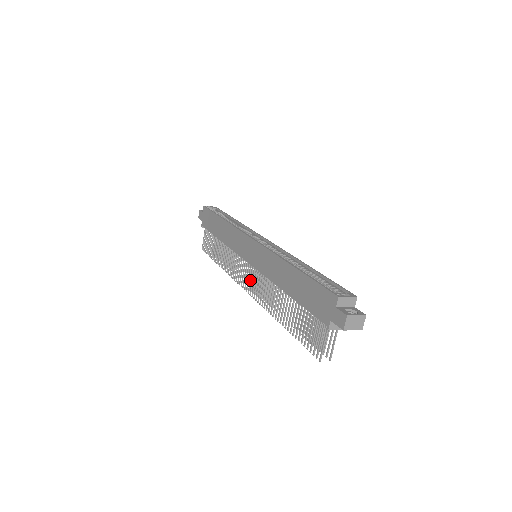
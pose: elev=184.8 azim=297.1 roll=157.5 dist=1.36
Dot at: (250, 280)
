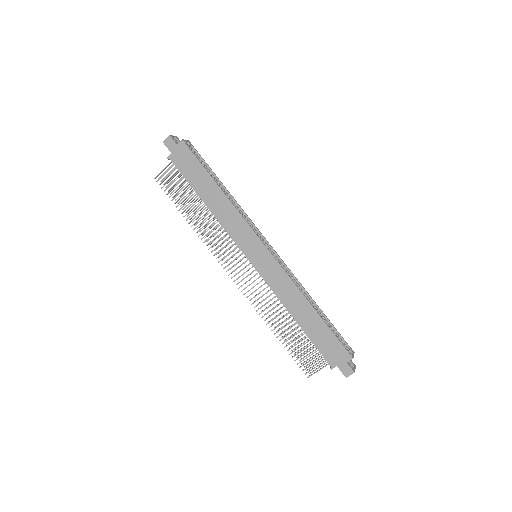
Dot at: occluded
